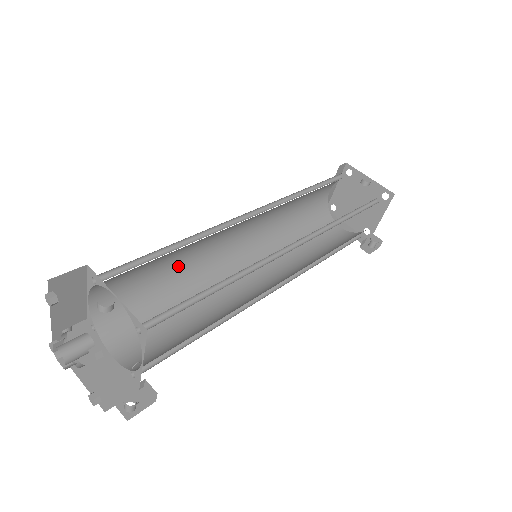
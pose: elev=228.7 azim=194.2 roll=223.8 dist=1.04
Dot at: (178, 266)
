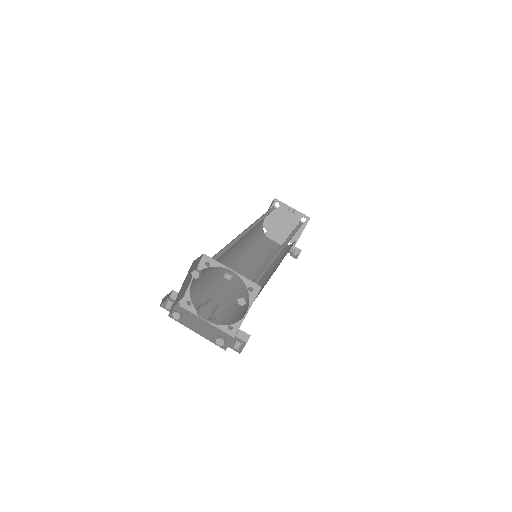
Dot at: occluded
